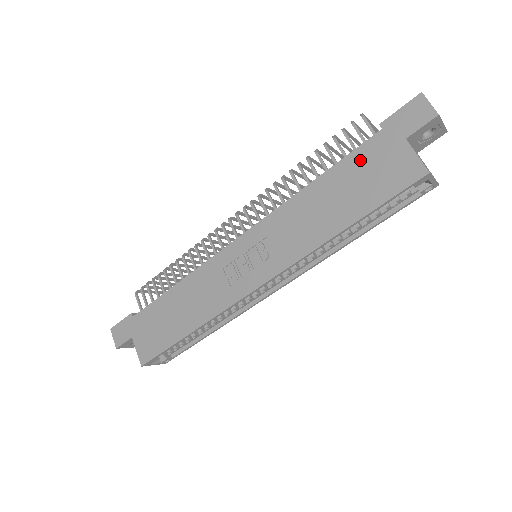
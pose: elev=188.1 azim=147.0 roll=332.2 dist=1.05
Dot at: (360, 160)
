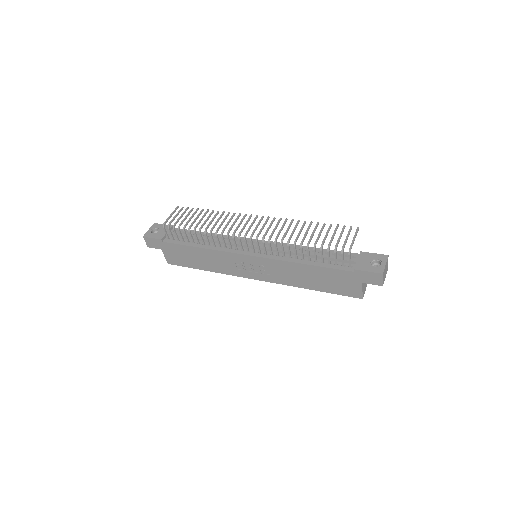
Dot at: (335, 274)
